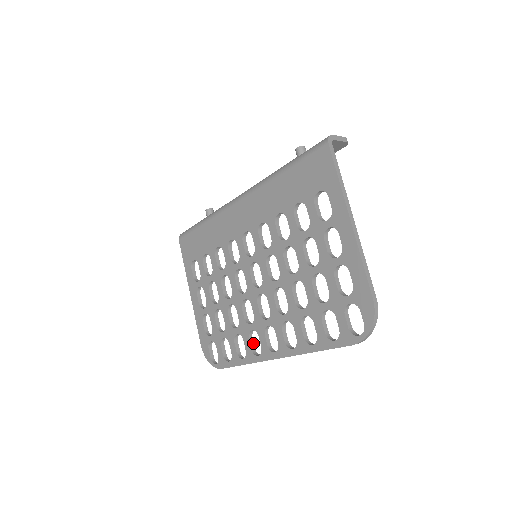
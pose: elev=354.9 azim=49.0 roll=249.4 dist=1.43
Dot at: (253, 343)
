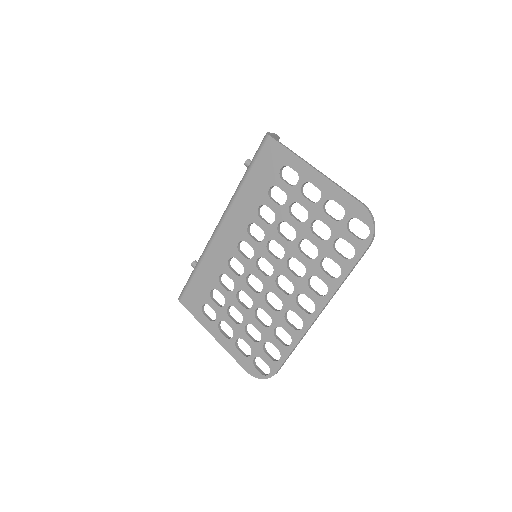
Dot at: (292, 324)
